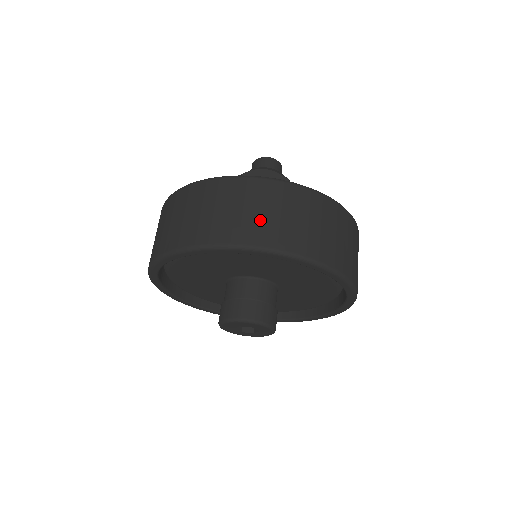
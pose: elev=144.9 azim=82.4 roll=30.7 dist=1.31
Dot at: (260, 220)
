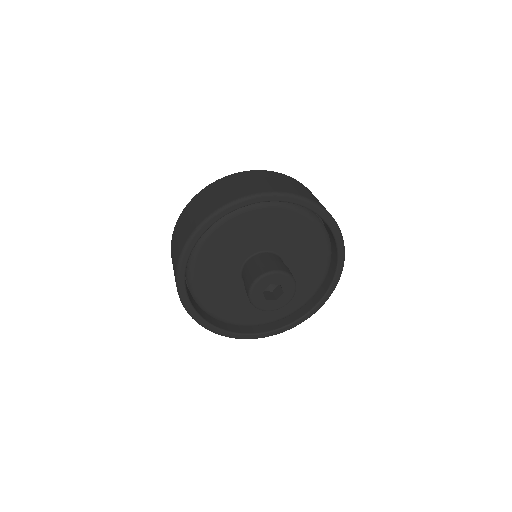
Dot at: (286, 185)
